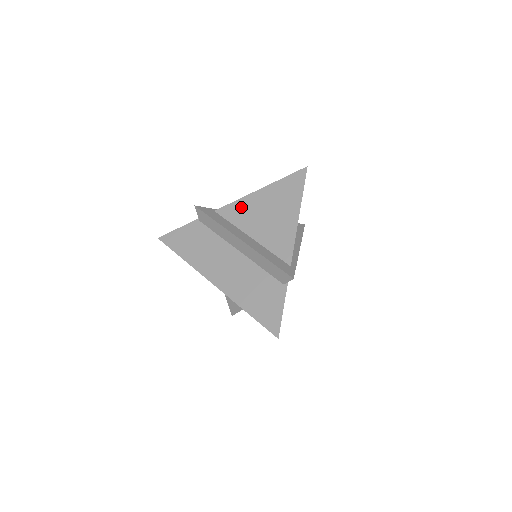
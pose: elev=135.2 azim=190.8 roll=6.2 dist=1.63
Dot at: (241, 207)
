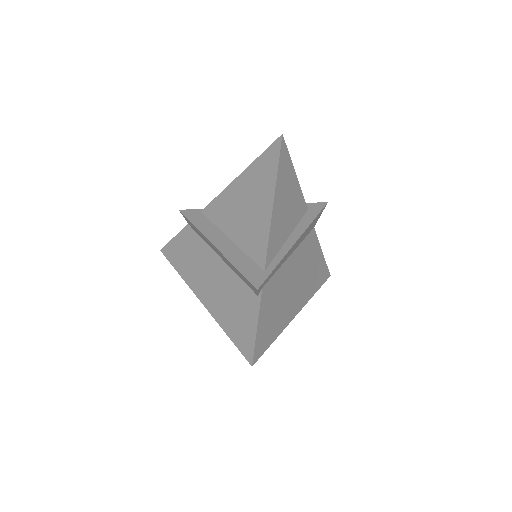
Dot at: (222, 202)
